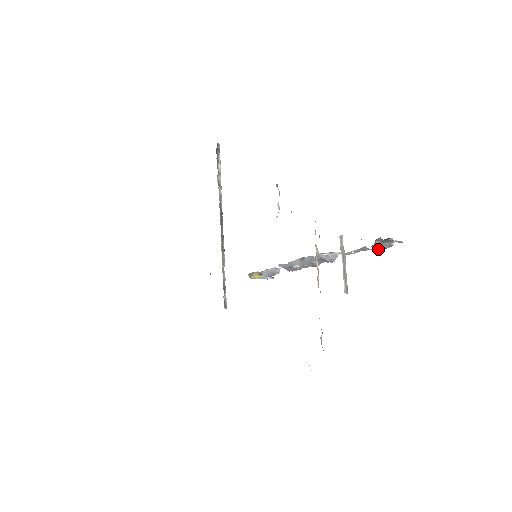
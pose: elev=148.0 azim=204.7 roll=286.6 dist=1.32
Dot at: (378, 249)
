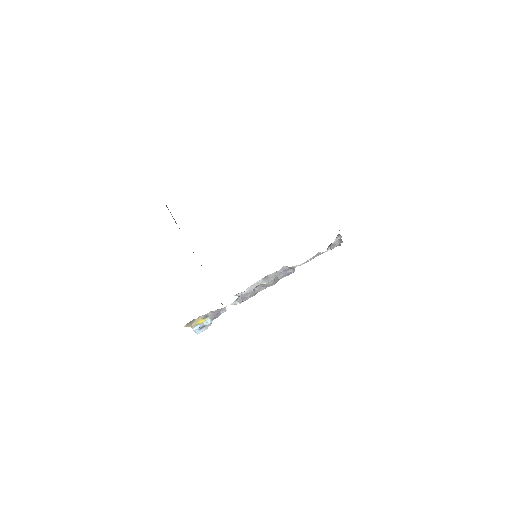
Dot at: (333, 248)
